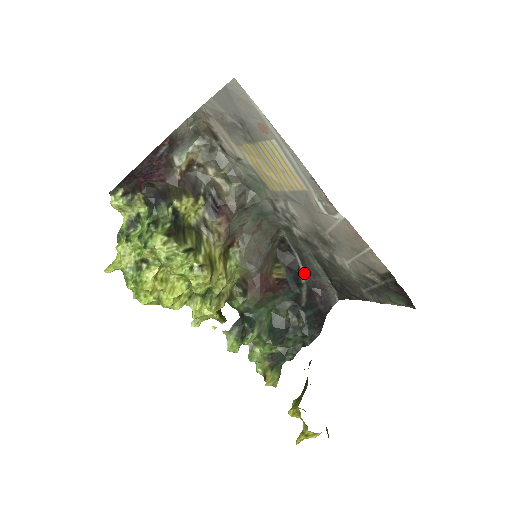
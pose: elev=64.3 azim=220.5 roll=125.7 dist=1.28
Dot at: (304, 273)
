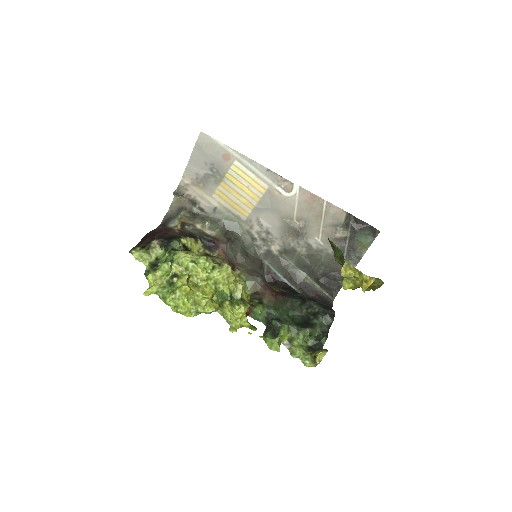
Dot at: (297, 289)
